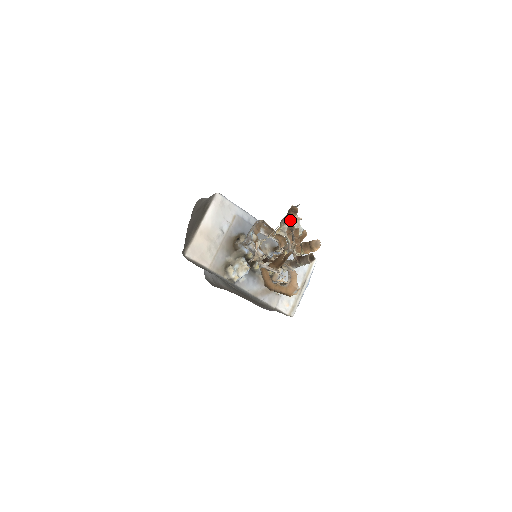
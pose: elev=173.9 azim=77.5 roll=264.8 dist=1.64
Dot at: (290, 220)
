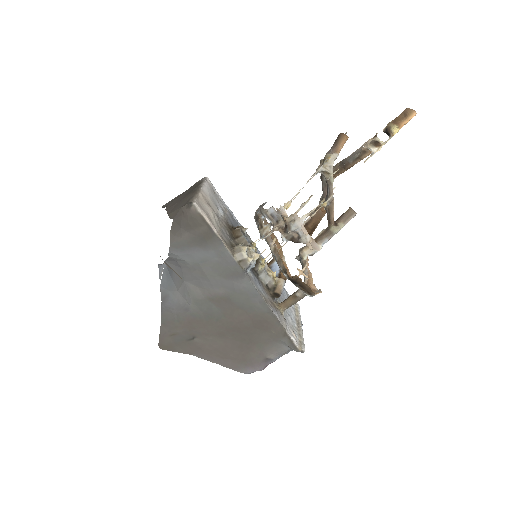
Dot at: (341, 146)
